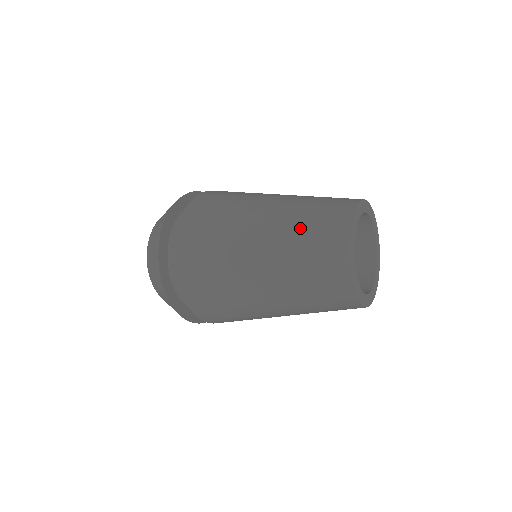
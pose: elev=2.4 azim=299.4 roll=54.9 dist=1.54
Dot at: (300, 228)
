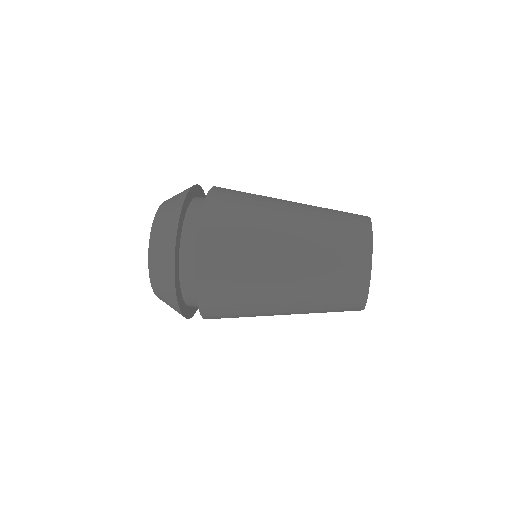
Dot at: (328, 224)
